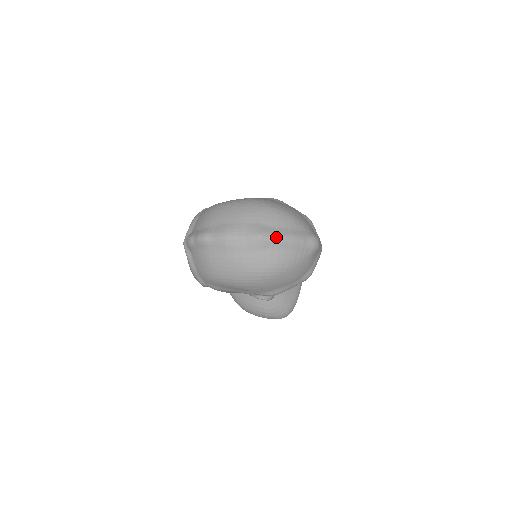
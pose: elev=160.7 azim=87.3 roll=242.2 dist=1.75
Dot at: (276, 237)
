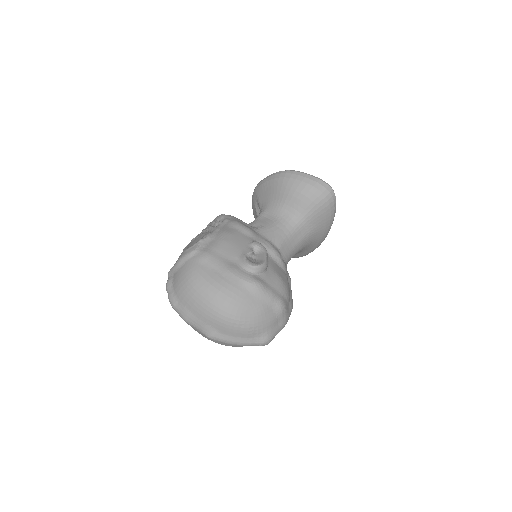
Dot at: (223, 342)
